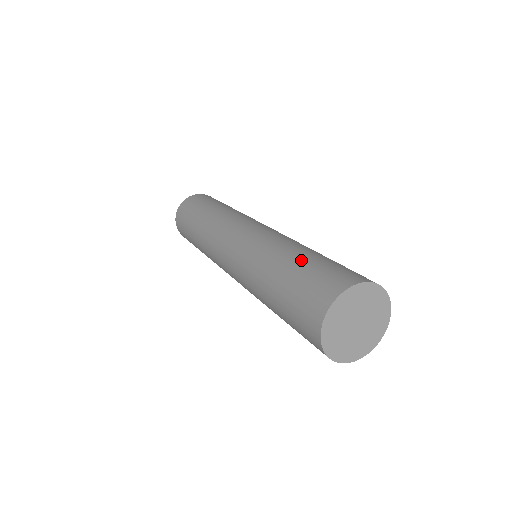
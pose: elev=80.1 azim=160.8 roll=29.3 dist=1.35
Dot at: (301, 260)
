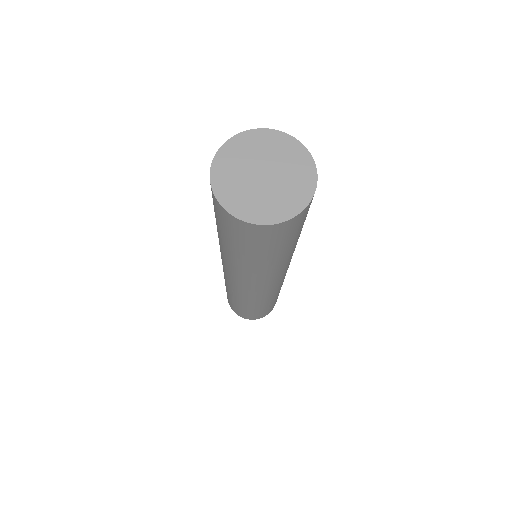
Dot at: occluded
